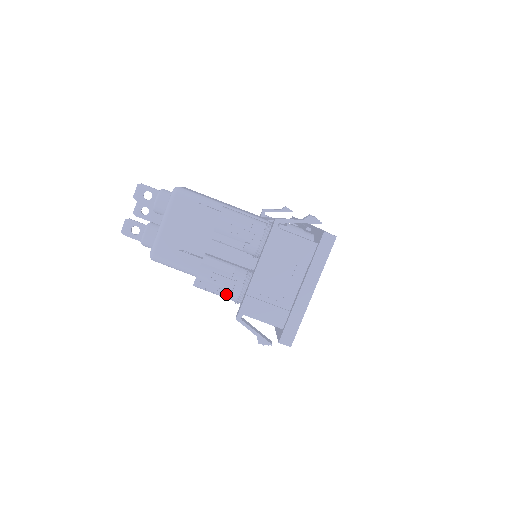
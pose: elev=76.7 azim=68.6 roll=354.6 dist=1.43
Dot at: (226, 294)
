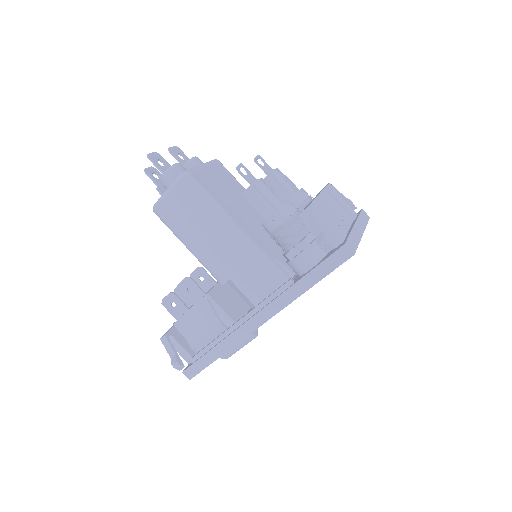
Dot at: (281, 206)
